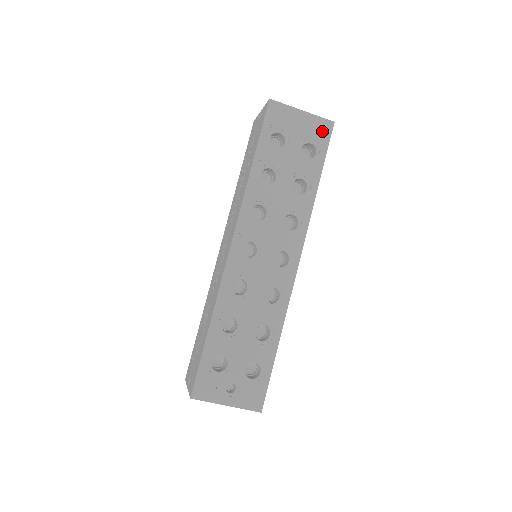
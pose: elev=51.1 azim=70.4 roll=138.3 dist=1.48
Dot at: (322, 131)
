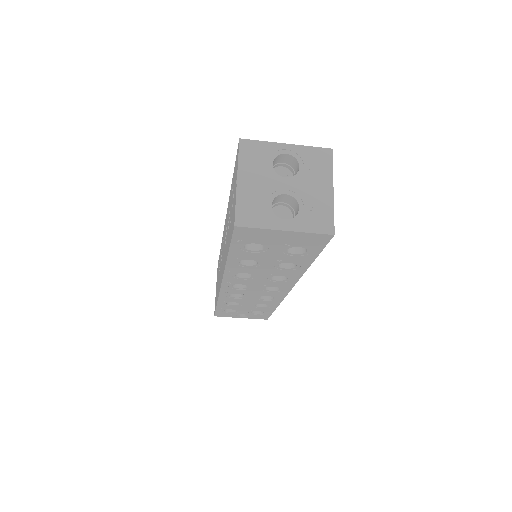
Dot at: (315, 241)
